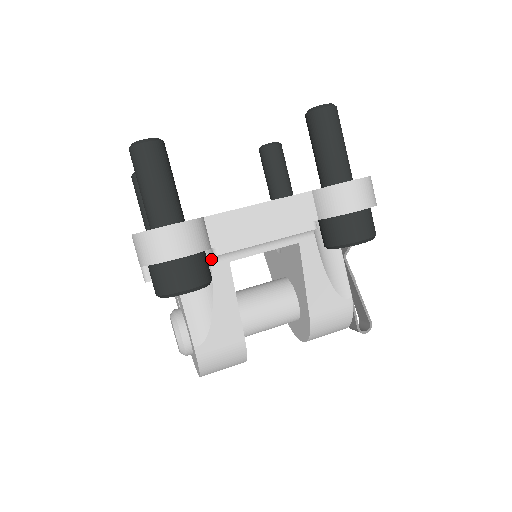
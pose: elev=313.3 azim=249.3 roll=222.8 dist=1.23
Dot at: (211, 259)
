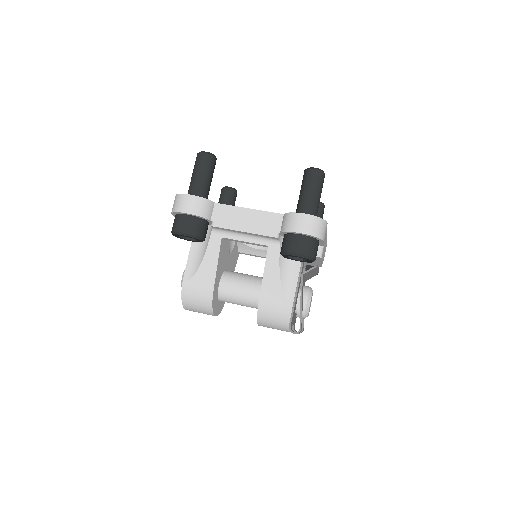
Dot at: (212, 230)
